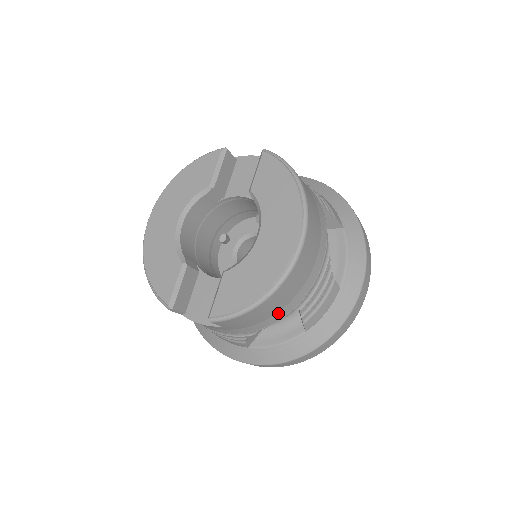
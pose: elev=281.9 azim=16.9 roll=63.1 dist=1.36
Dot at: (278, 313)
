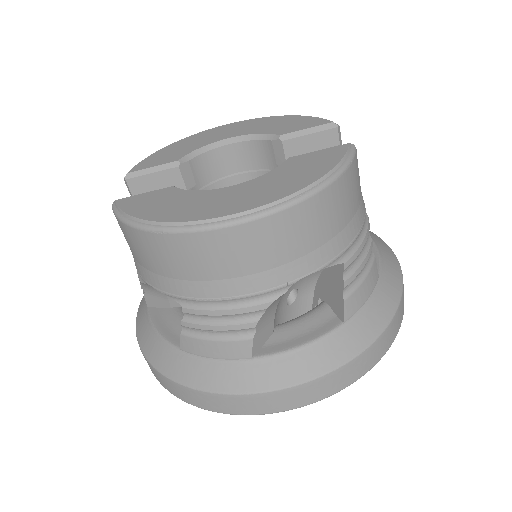
Dot at: (161, 277)
